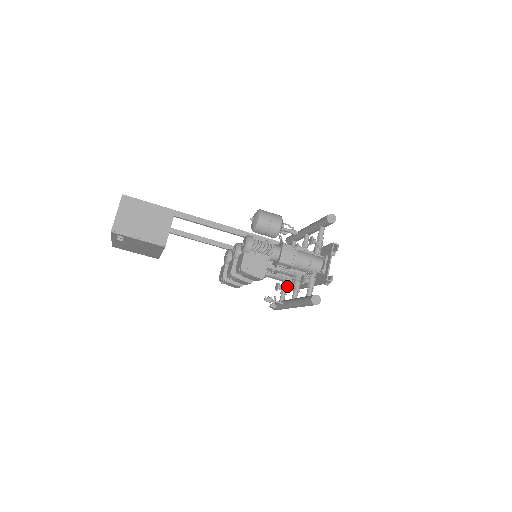
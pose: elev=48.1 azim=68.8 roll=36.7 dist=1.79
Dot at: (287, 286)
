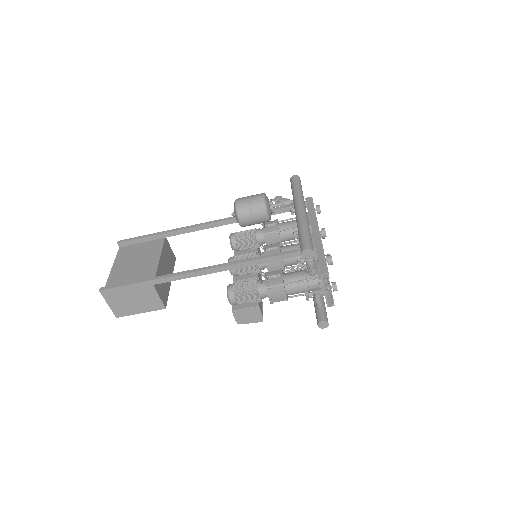
Dot at: occluded
